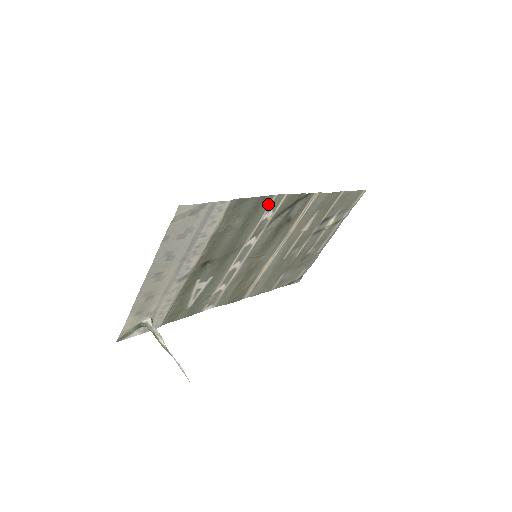
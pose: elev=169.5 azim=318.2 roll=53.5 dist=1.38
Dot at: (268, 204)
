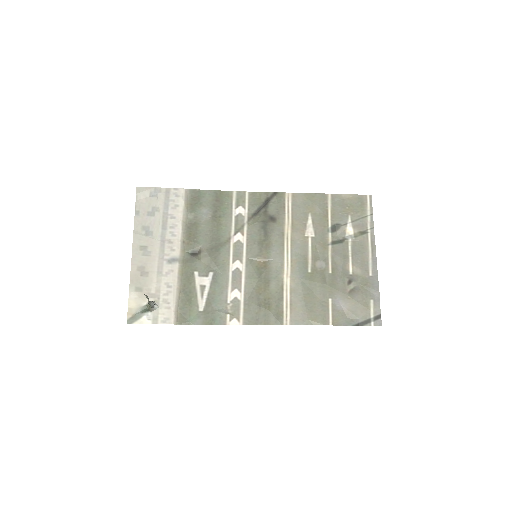
Dot at: (232, 200)
